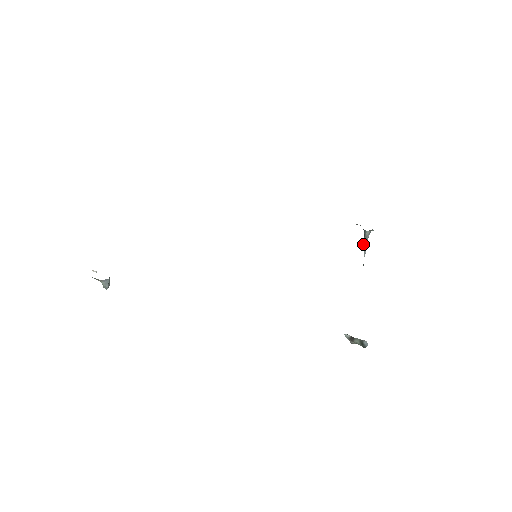
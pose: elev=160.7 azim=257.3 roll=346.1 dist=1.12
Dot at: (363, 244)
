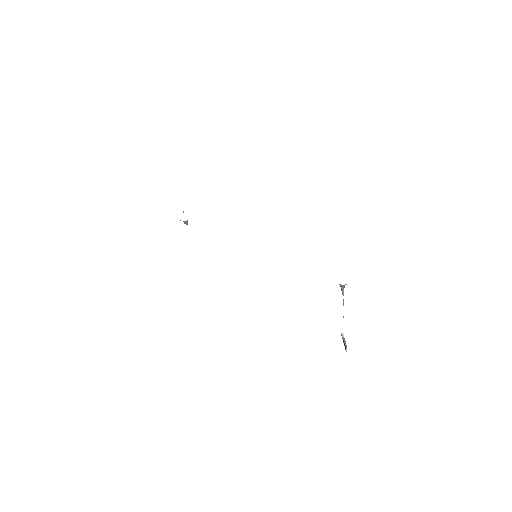
Dot at: (341, 289)
